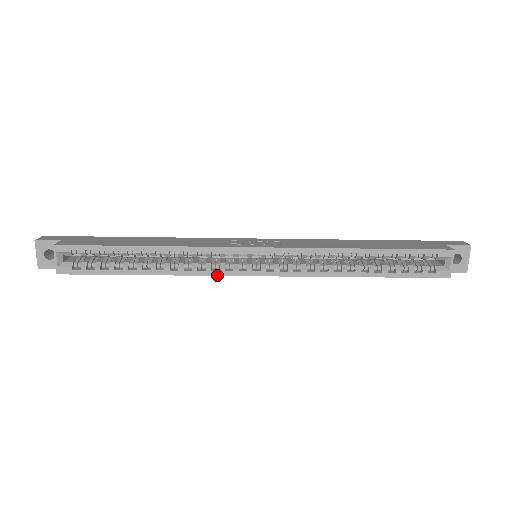
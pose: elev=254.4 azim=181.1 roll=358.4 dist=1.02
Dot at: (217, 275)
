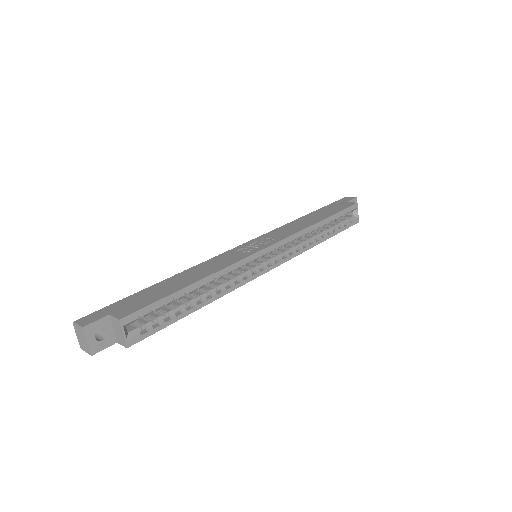
Dot at: occluded
